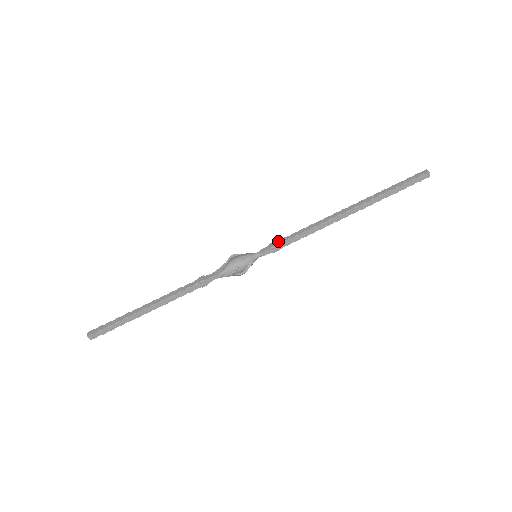
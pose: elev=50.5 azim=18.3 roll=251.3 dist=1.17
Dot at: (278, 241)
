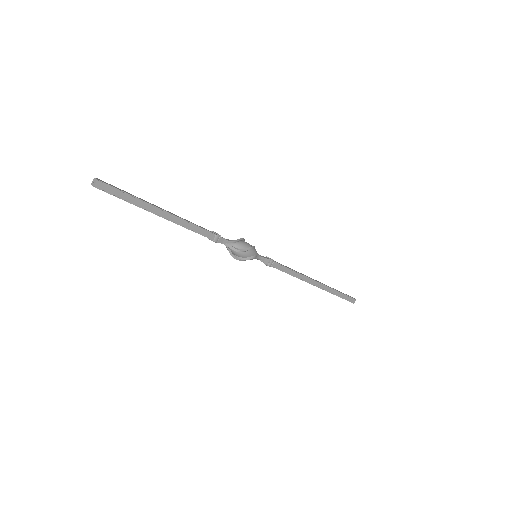
Dot at: (273, 260)
